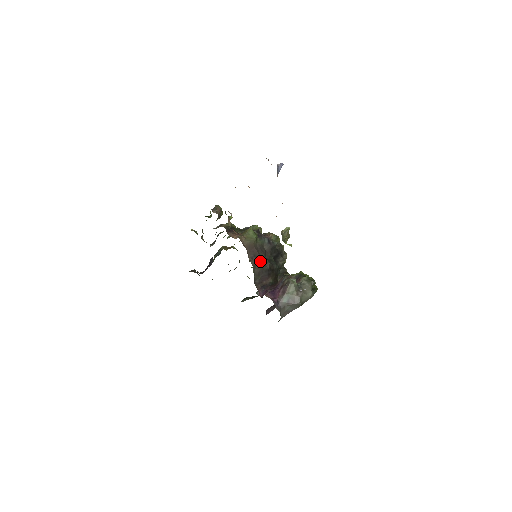
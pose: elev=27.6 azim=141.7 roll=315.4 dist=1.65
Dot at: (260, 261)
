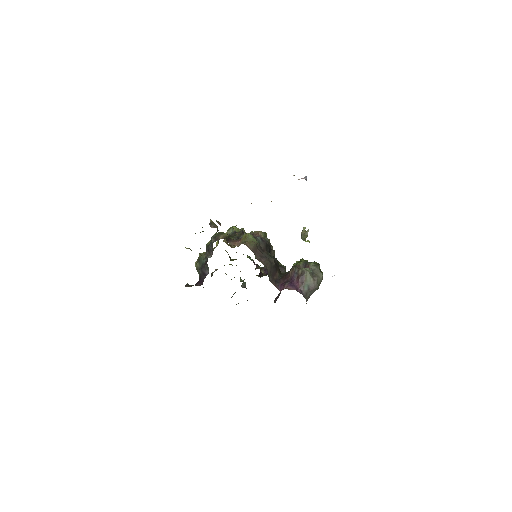
Dot at: (267, 260)
